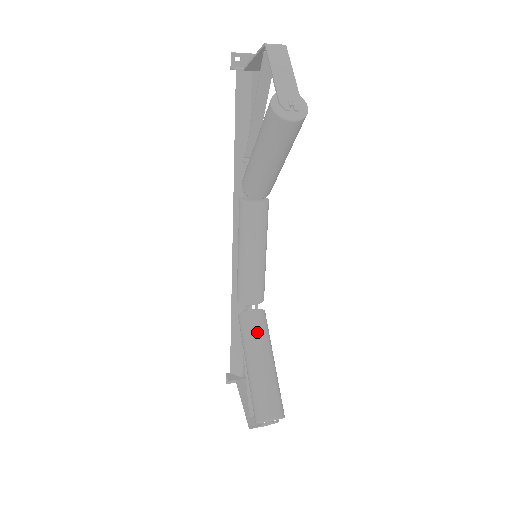
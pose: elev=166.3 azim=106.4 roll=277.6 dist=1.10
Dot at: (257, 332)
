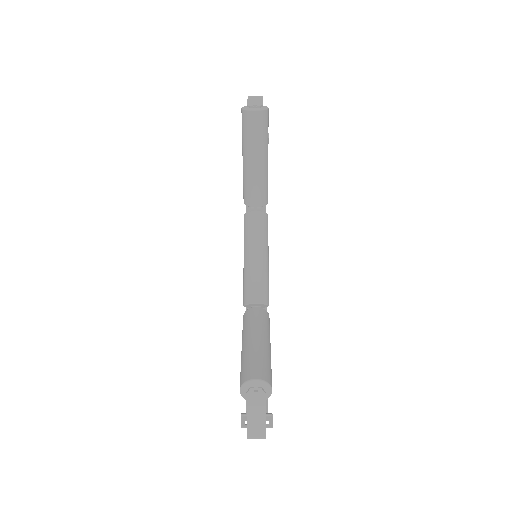
Dot at: (254, 320)
